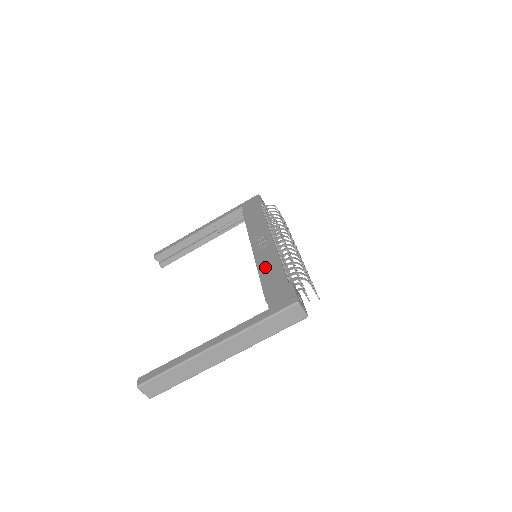
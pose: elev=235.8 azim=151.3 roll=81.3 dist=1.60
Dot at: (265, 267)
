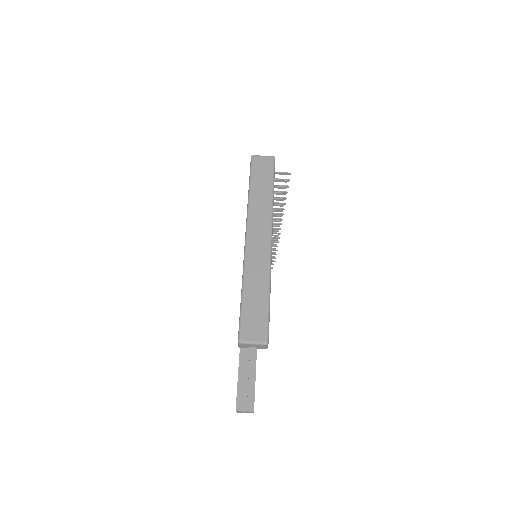
Dot at: occluded
